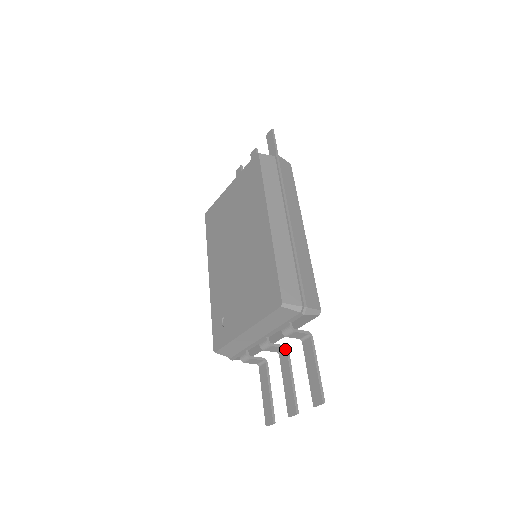
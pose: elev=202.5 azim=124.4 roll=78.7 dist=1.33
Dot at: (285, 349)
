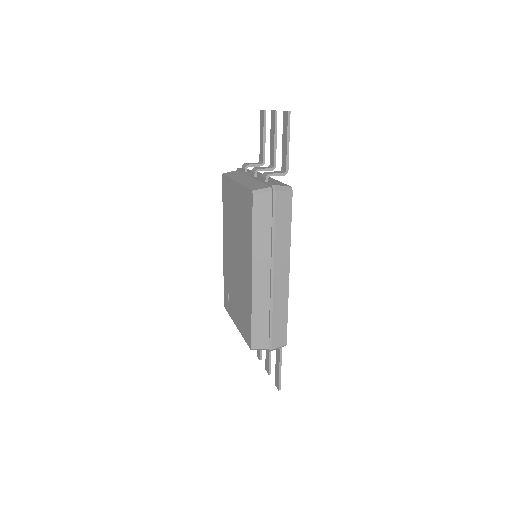
Dot at: occluded
